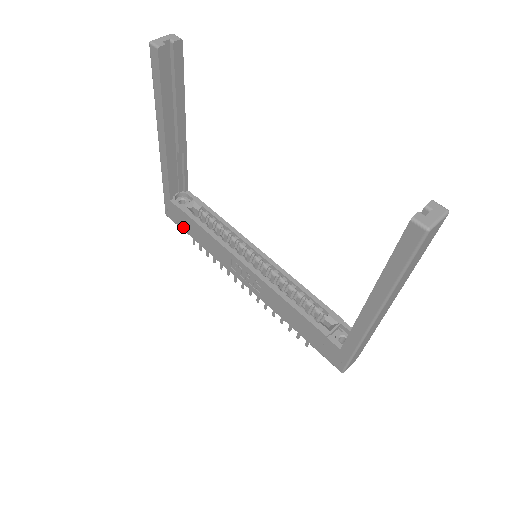
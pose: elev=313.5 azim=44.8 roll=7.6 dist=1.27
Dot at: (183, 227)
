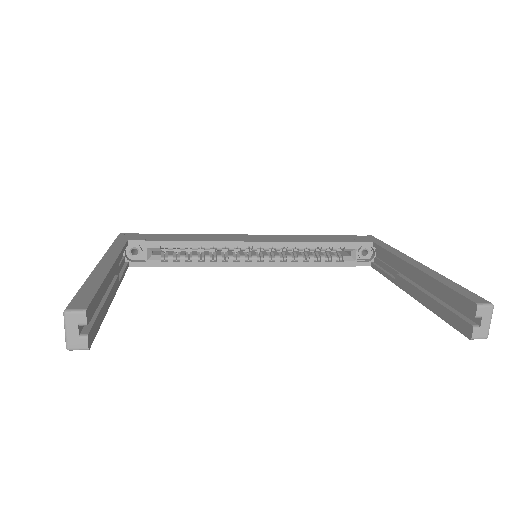
Dot at: occluded
